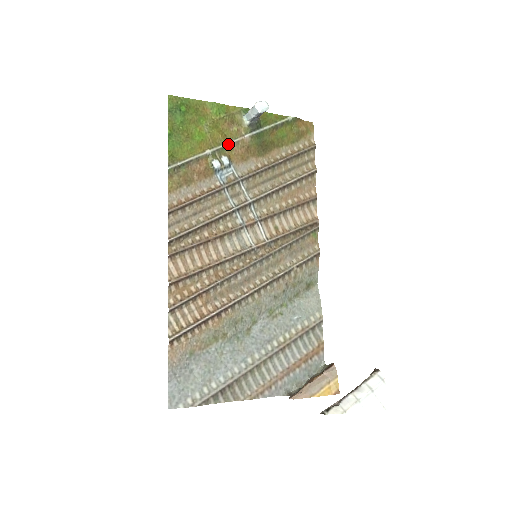
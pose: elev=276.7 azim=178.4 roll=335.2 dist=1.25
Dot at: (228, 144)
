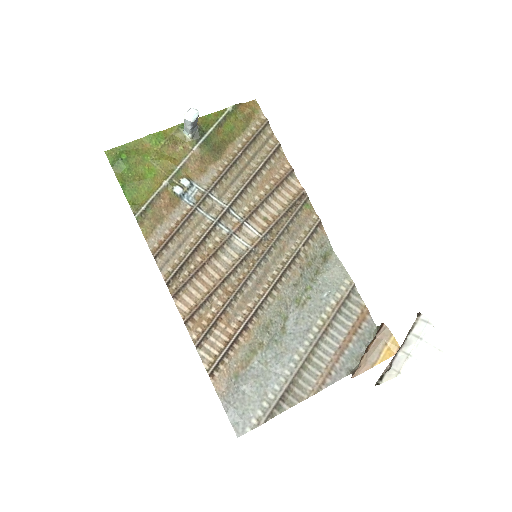
Dot at: (181, 166)
